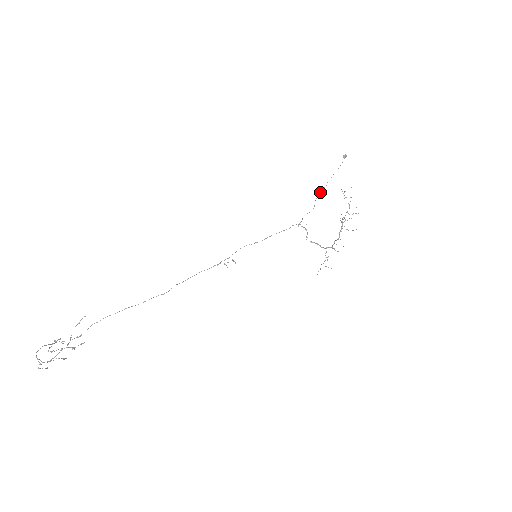
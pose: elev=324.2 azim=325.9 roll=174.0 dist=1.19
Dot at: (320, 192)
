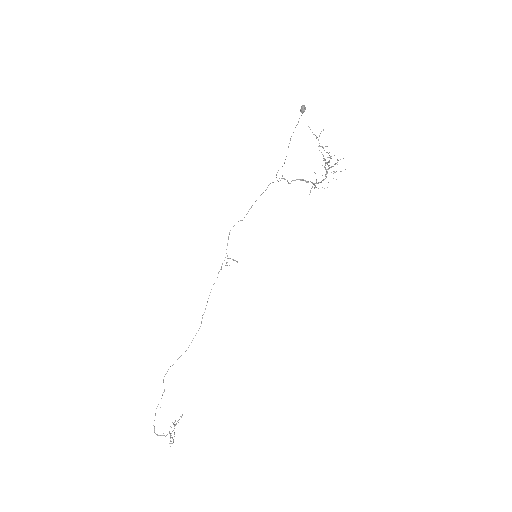
Dot at: occluded
